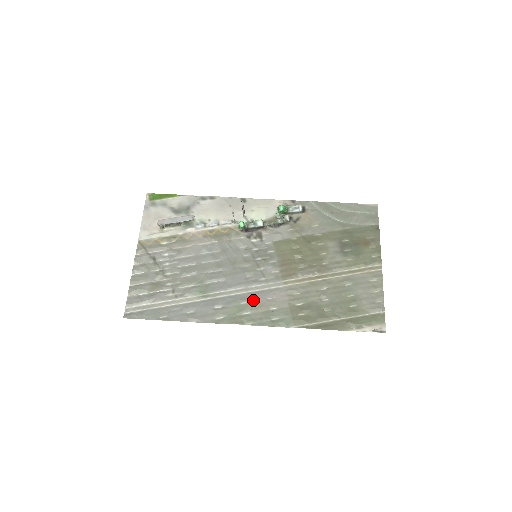
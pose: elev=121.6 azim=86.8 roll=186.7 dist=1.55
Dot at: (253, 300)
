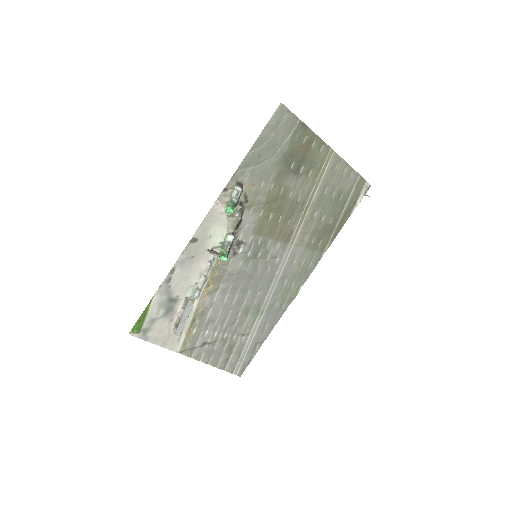
Dot at: (288, 276)
